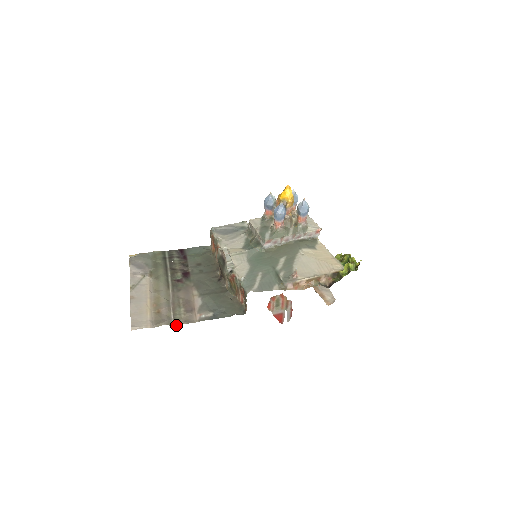
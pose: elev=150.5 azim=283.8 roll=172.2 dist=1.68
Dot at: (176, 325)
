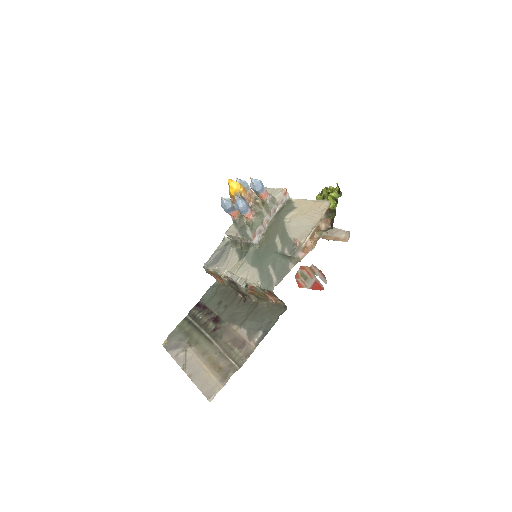
Dot at: (241, 366)
